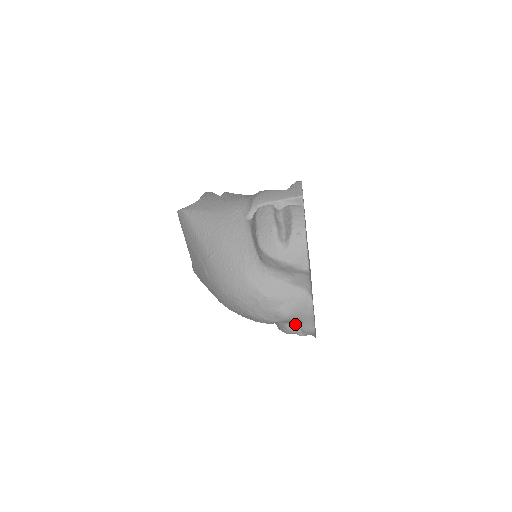
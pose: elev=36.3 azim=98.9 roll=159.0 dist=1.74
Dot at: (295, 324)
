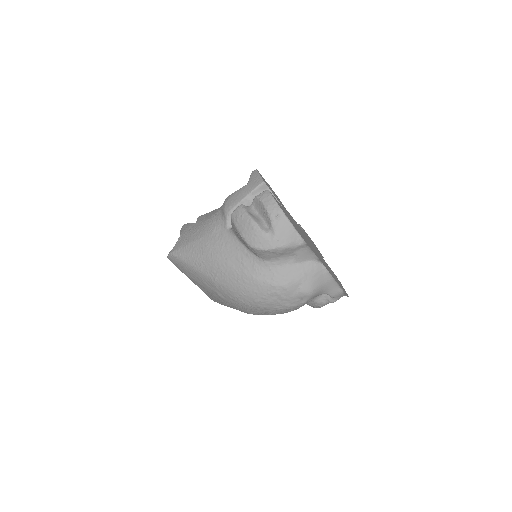
Dot at: (323, 295)
